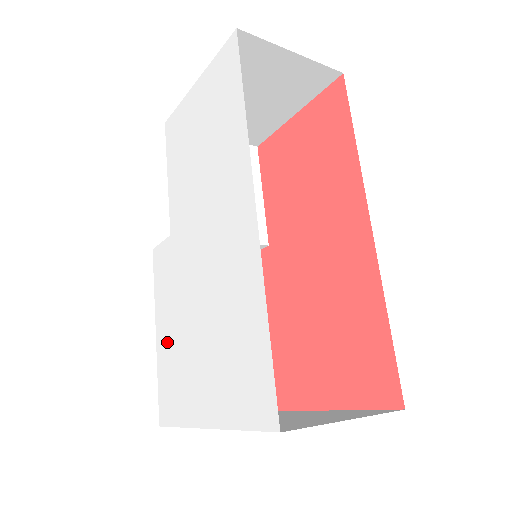
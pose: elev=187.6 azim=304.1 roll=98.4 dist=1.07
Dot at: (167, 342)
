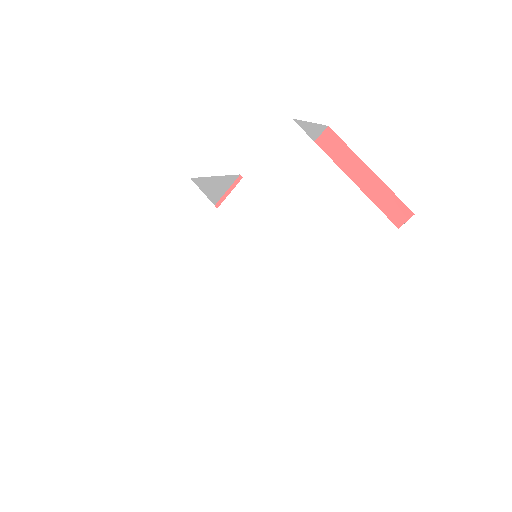
Dot at: (159, 256)
